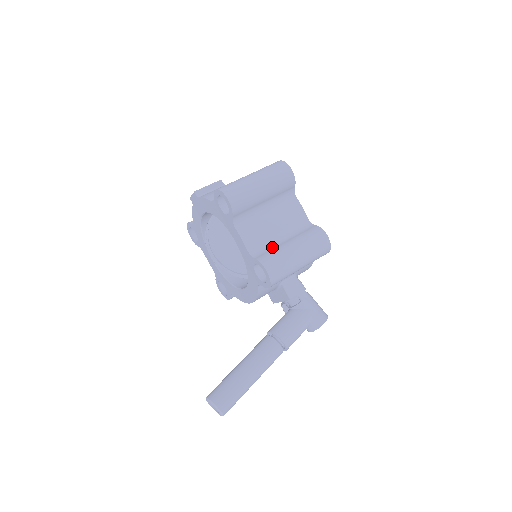
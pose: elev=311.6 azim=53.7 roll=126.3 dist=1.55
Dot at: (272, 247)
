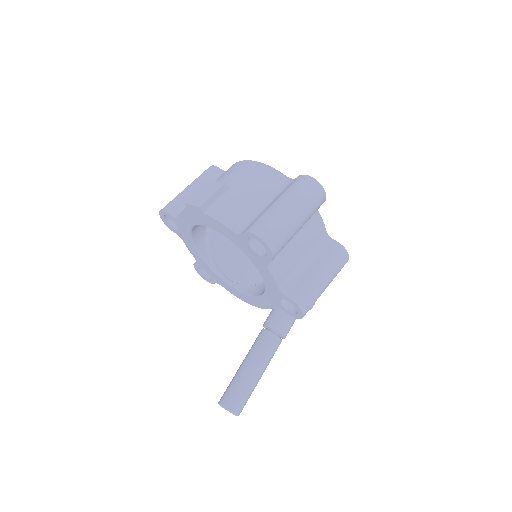
Dot at: (300, 278)
